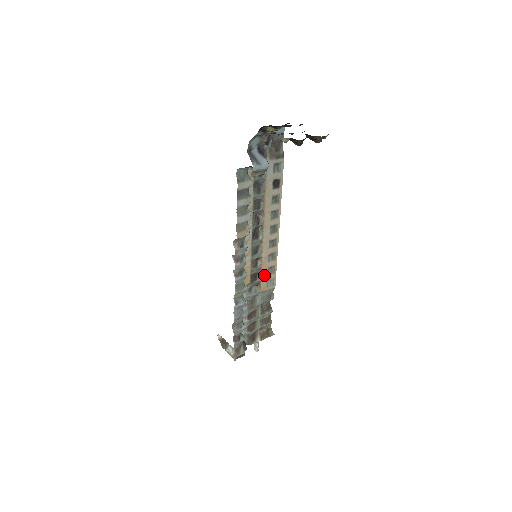
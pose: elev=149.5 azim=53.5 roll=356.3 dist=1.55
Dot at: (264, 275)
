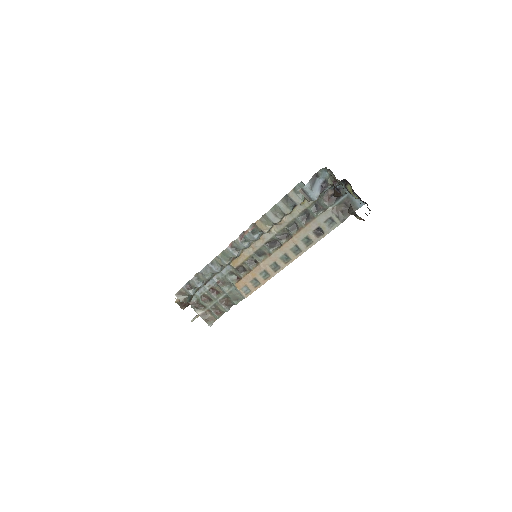
Dot at: (248, 278)
